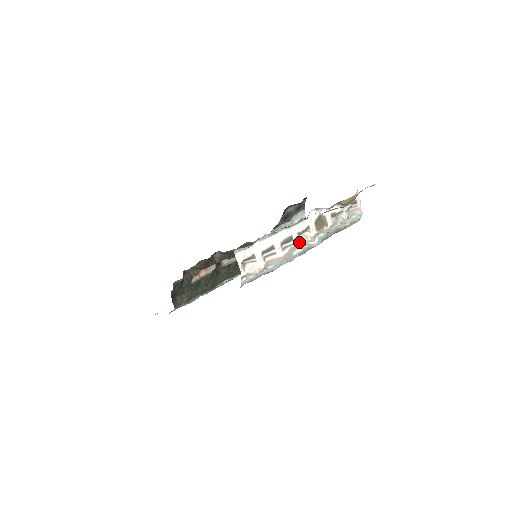
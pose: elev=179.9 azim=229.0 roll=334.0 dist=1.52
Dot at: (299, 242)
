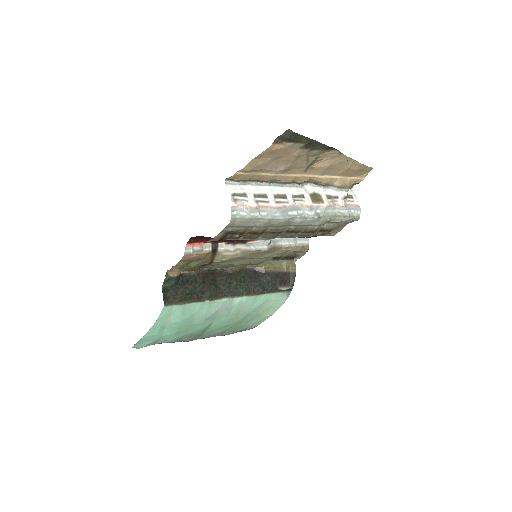
Dot at: (294, 207)
